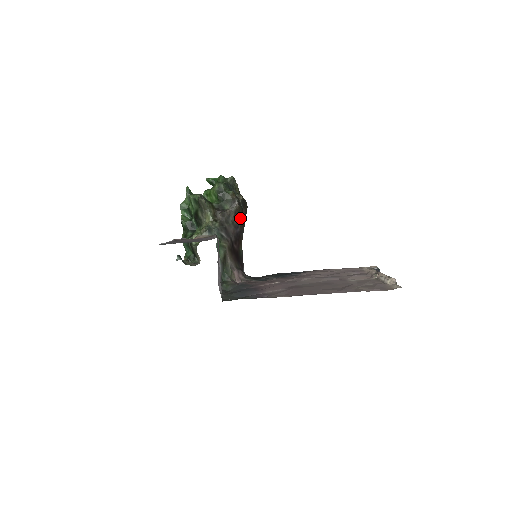
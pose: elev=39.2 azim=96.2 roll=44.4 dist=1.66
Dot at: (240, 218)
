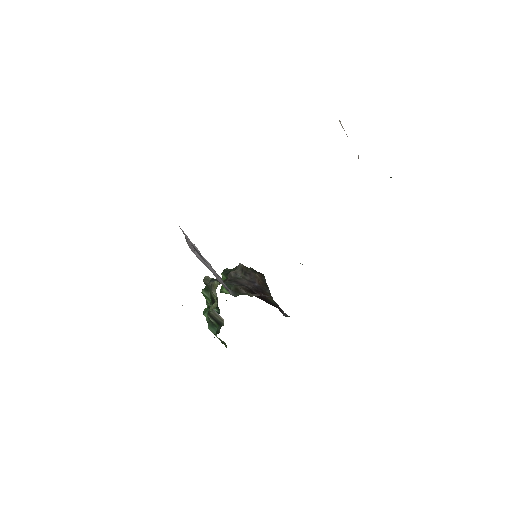
Dot at: (253, 276)
